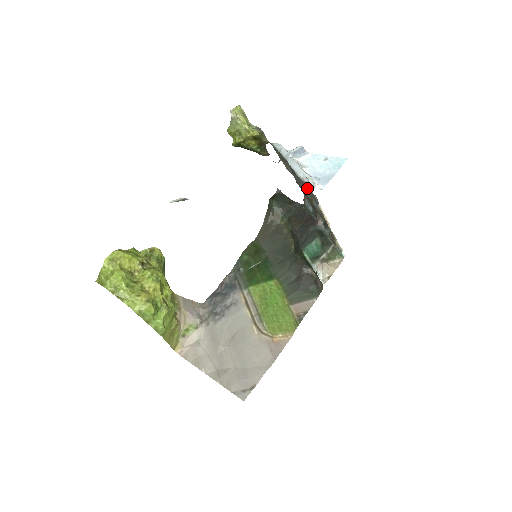
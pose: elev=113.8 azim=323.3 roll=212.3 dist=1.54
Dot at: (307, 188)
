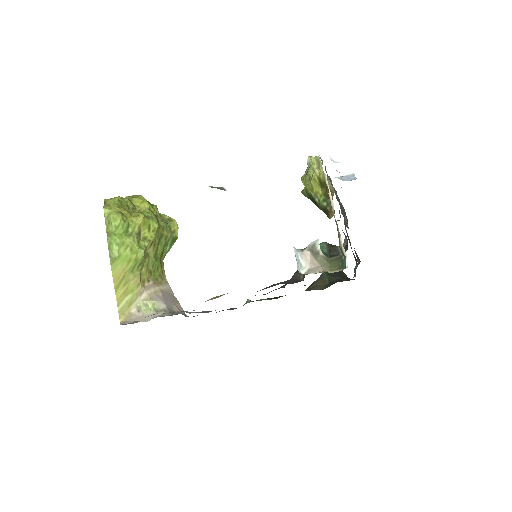
Dot at: (335, 192)
